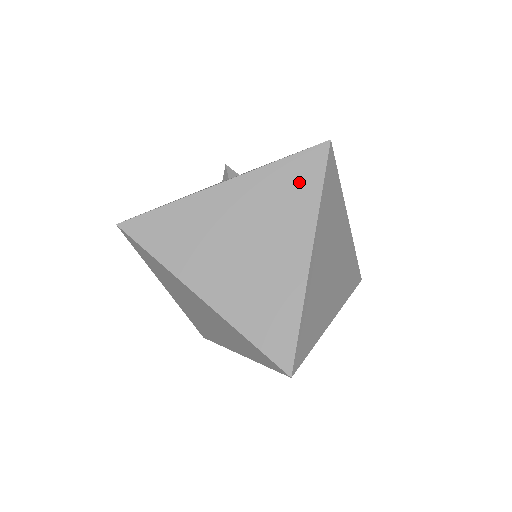
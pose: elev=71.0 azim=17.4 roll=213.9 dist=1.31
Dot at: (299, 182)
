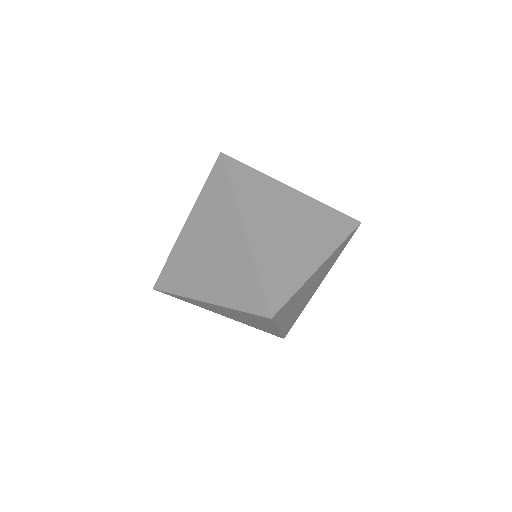
Dot at: (218, 191)
